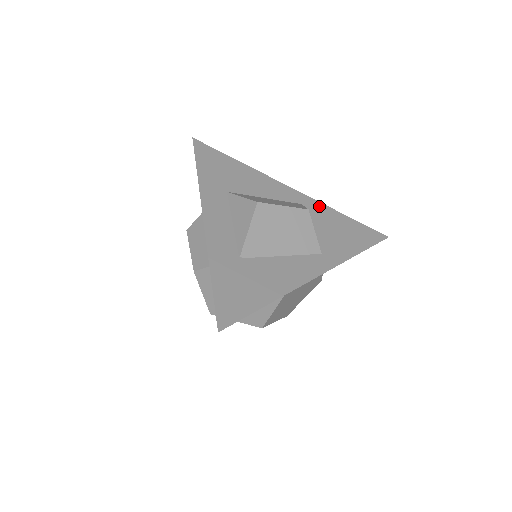
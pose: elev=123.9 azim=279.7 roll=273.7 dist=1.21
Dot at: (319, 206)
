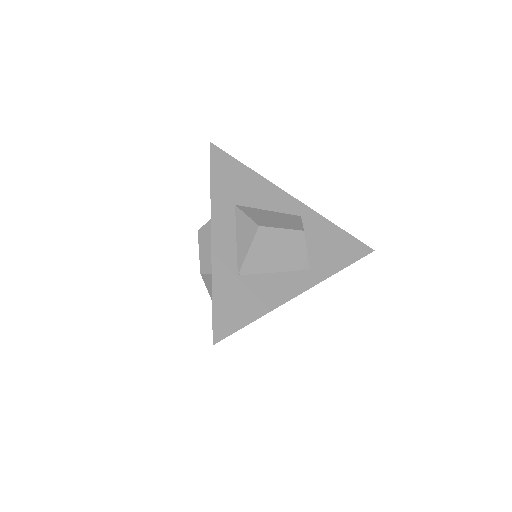
Dot at: (317, 218)
